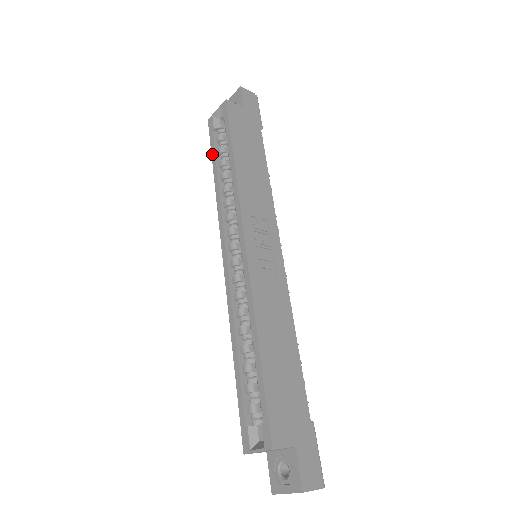
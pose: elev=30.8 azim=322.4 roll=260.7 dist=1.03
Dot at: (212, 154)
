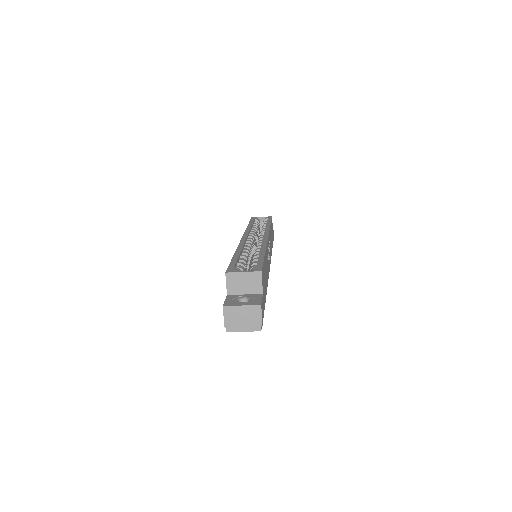
Dot at: (250, 222)
